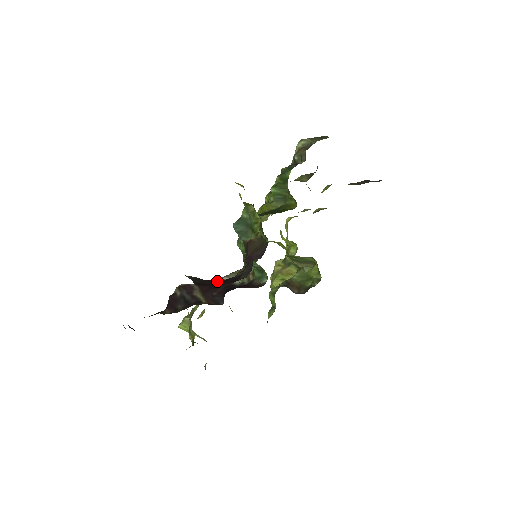
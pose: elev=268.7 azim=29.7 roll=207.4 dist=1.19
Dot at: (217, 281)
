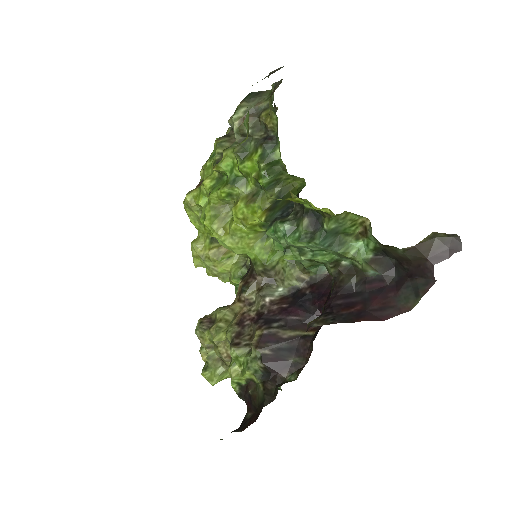
Dot at: (339, 304)
